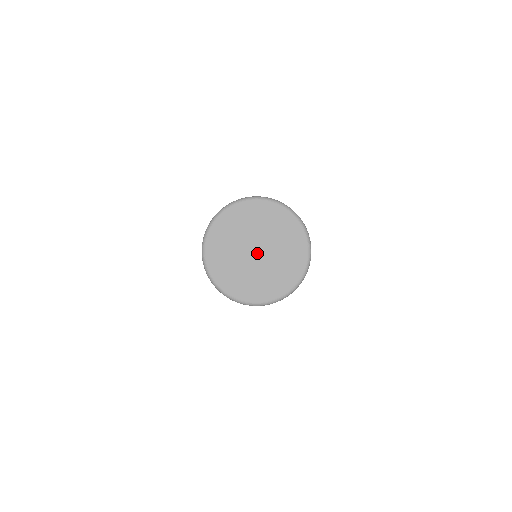
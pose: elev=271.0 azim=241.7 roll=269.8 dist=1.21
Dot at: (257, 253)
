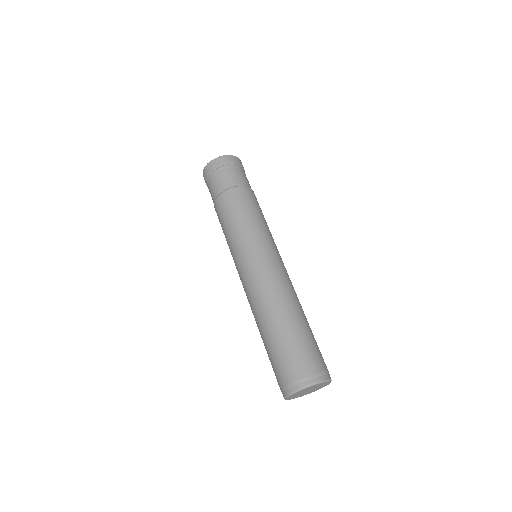
Dot at: (309, 391)
